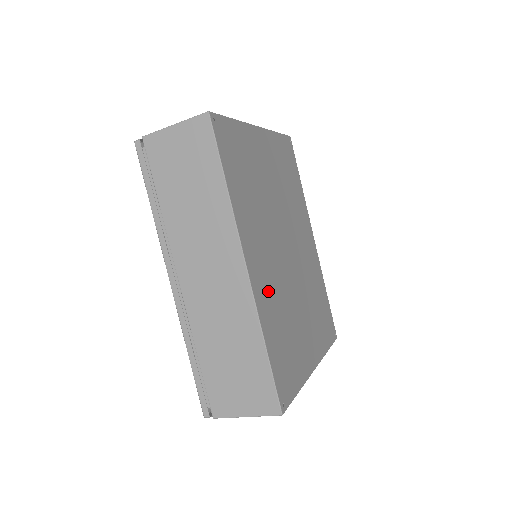
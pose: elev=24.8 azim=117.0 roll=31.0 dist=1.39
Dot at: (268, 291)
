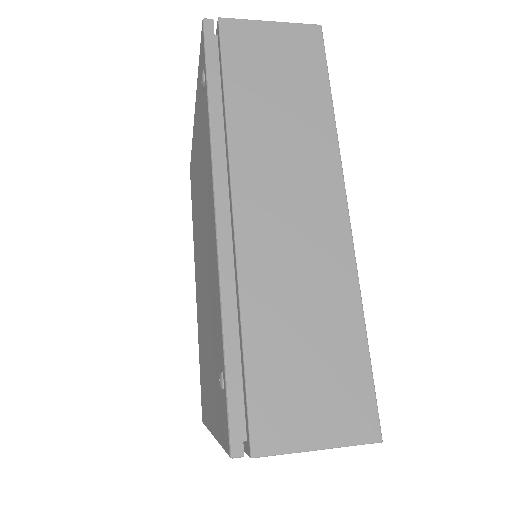
Dot at: occluded
